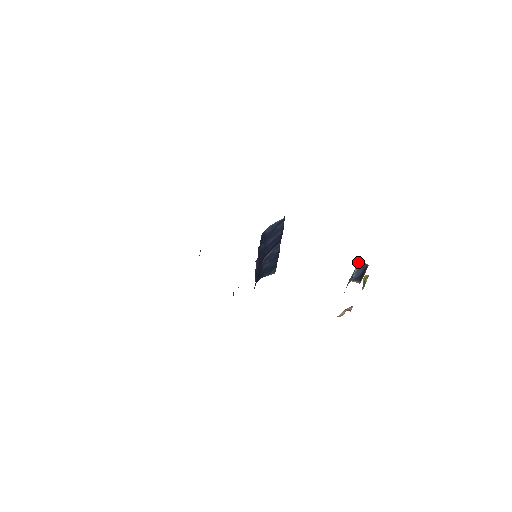
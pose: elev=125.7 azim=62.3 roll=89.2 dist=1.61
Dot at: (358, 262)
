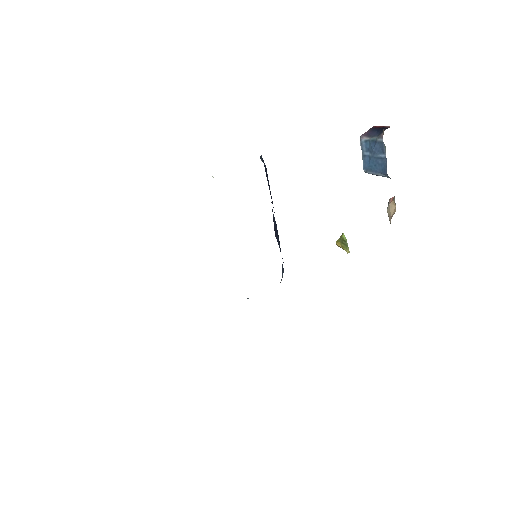
Dot at: occluded
